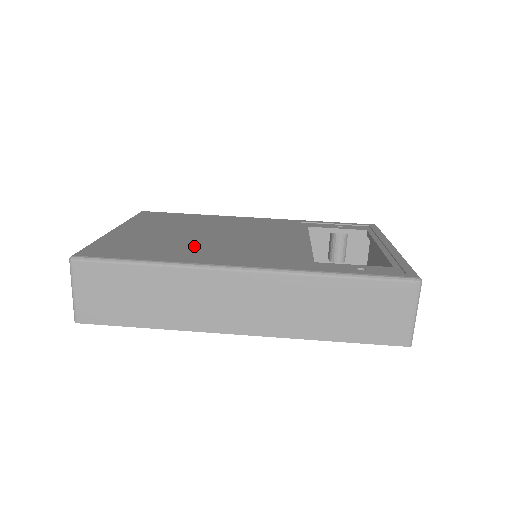
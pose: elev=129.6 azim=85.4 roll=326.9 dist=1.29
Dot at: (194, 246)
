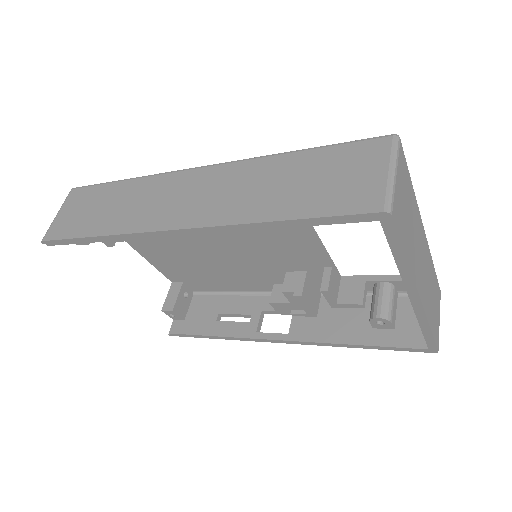
Dot at: occluded
